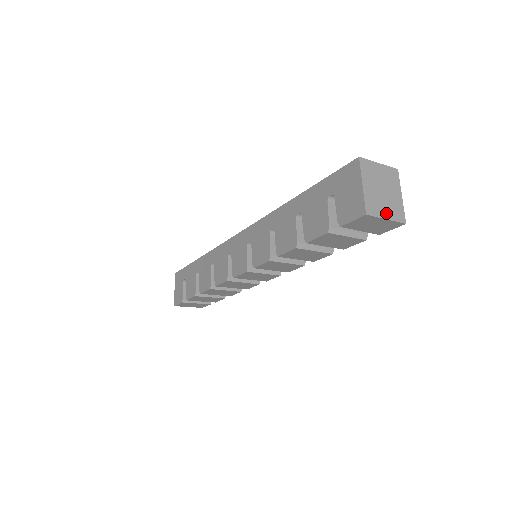
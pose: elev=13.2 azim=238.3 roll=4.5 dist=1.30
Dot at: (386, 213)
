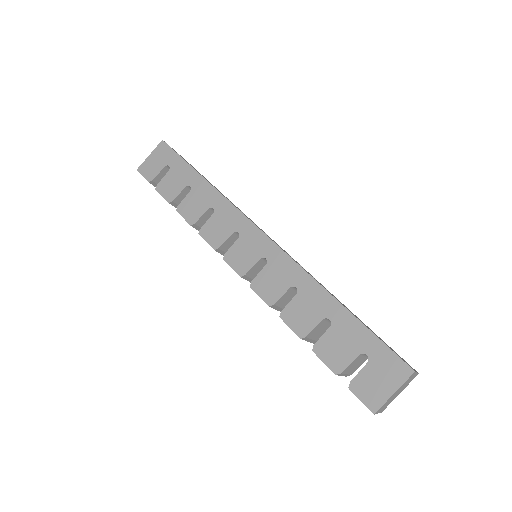
Dot at: (382, 409)
